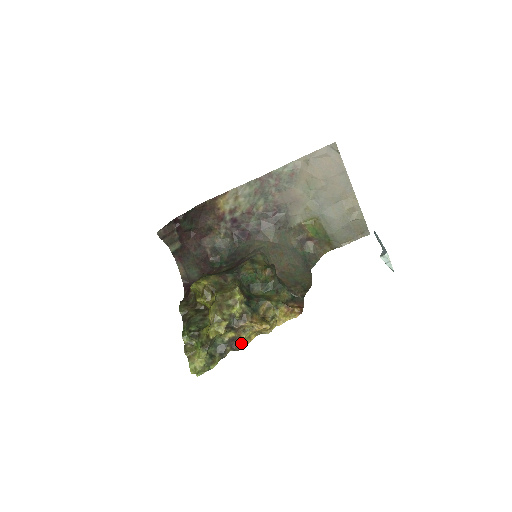
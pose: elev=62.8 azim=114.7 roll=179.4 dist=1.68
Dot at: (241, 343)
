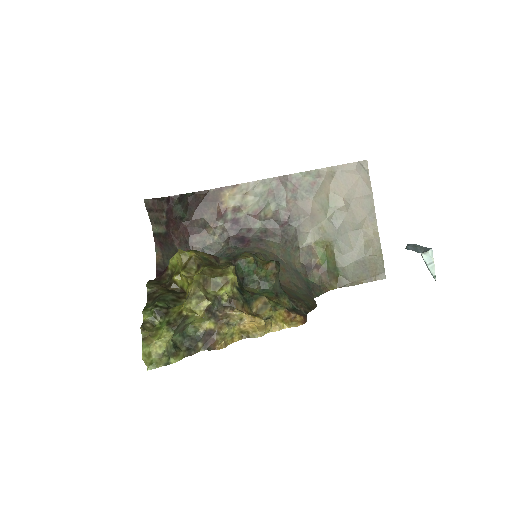
Dot at: (219, 341)
